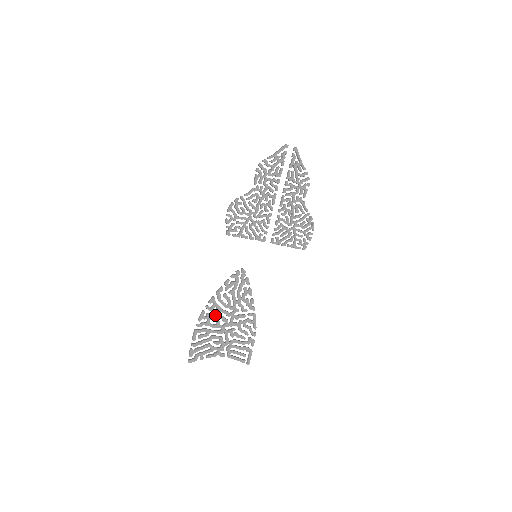
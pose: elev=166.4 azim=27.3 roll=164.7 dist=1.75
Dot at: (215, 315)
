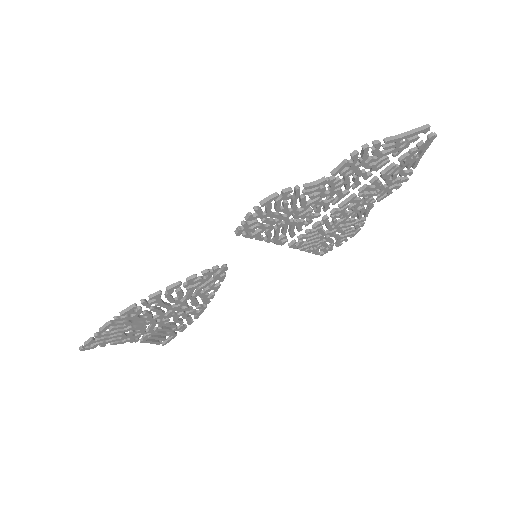
Dot at: (150, 309)
